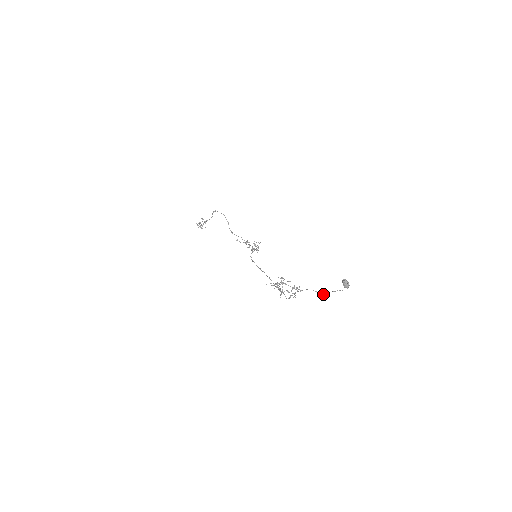
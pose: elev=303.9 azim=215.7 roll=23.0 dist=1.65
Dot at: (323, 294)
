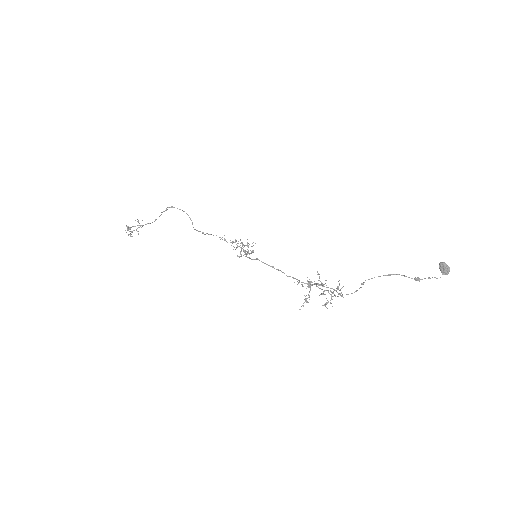
Dot at: (417, 279)
